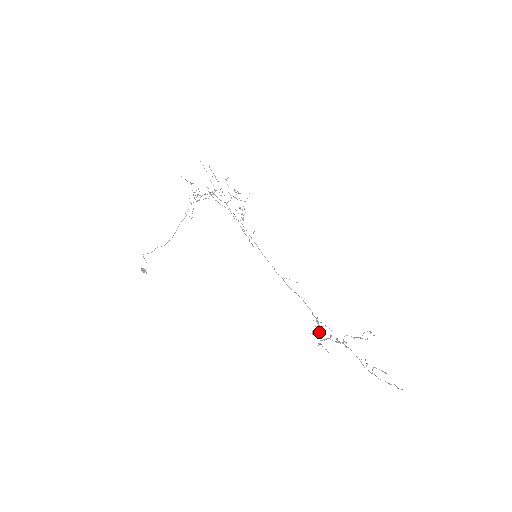
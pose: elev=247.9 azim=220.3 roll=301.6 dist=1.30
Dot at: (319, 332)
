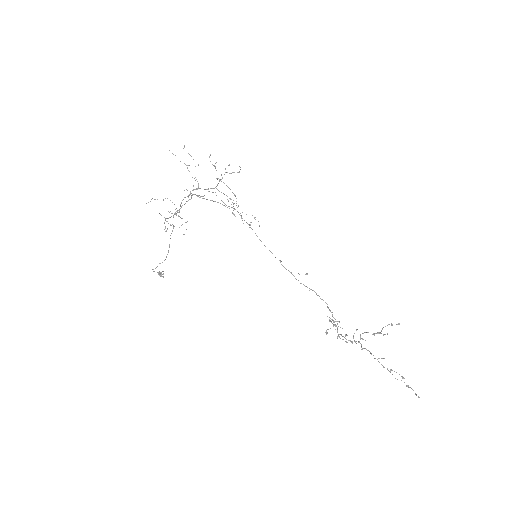
Dot at: (336, 325)
